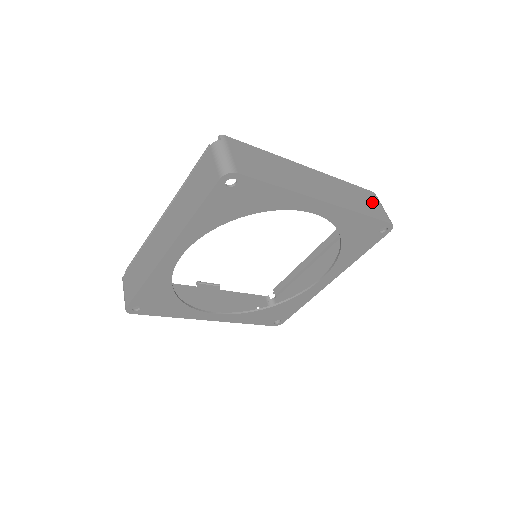
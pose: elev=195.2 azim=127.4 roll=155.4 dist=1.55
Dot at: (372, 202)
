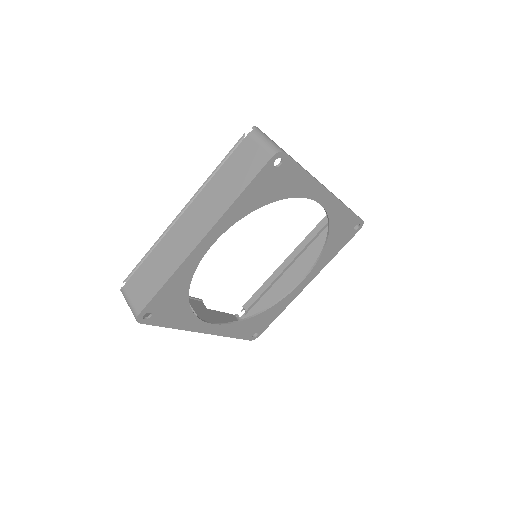
Dot at: occluded
